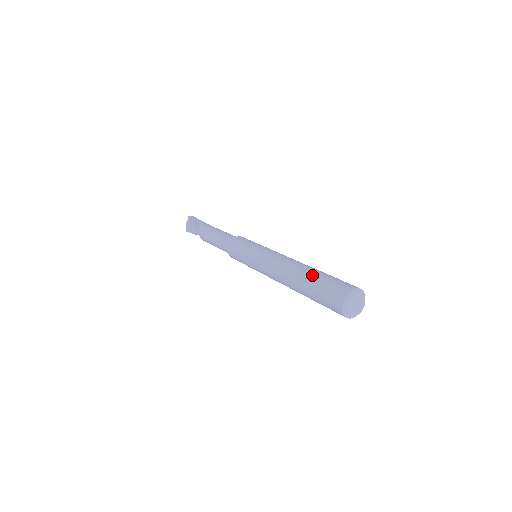
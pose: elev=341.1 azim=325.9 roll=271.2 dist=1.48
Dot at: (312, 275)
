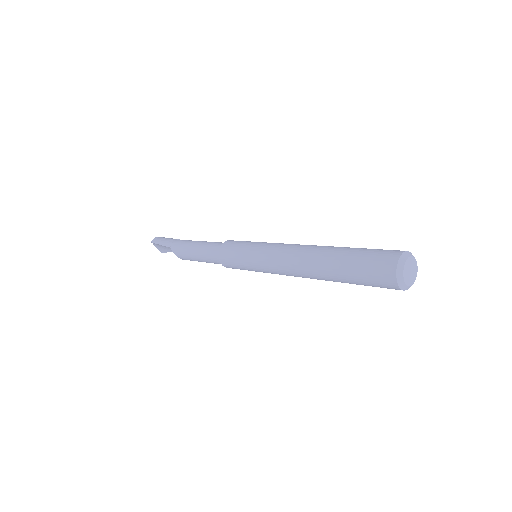
Dot at: (338, 265)
